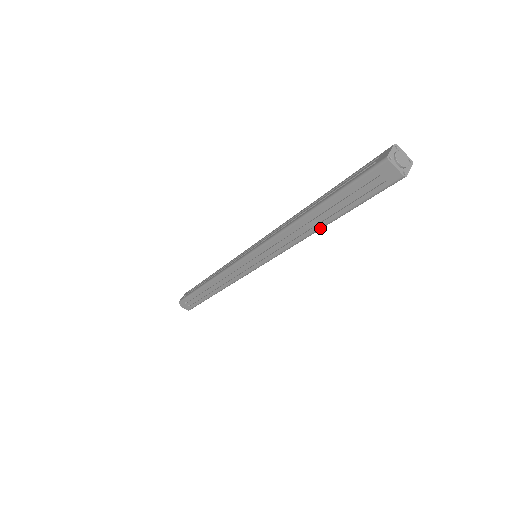
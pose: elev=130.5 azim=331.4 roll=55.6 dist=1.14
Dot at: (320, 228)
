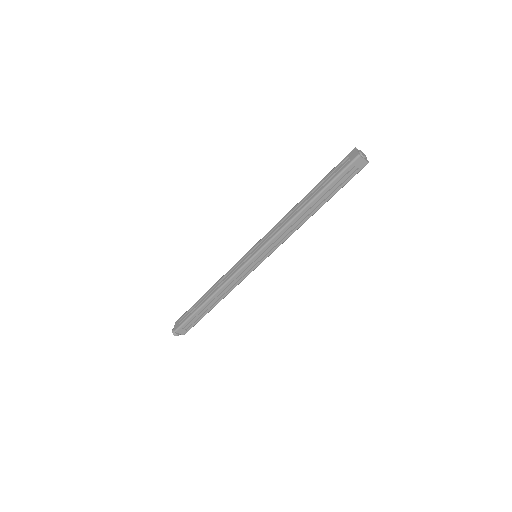
Dot at: (314, 213)
